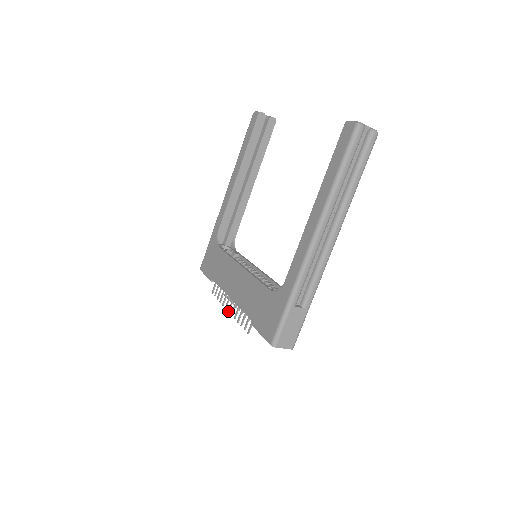
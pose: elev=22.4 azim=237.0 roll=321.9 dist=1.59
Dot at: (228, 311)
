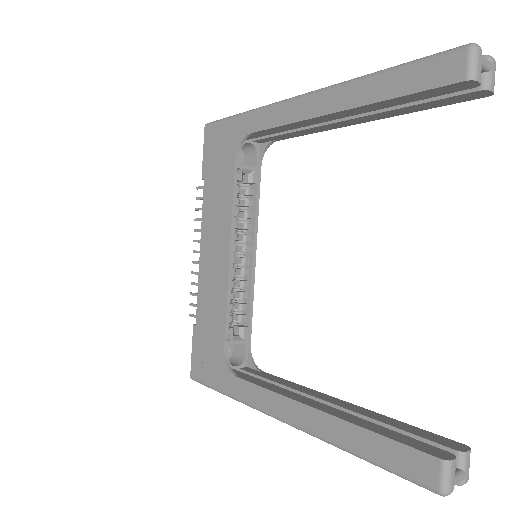
Dot at: occluded
